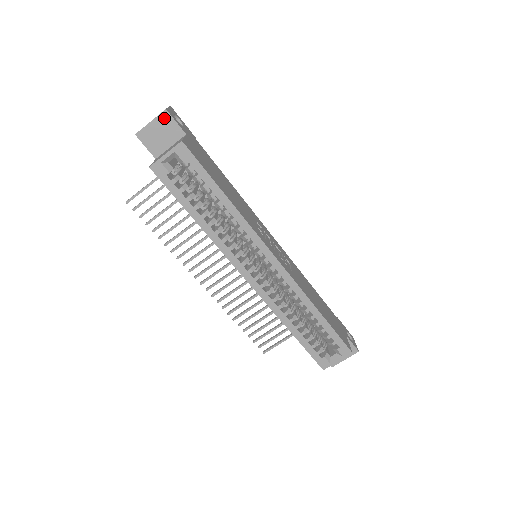
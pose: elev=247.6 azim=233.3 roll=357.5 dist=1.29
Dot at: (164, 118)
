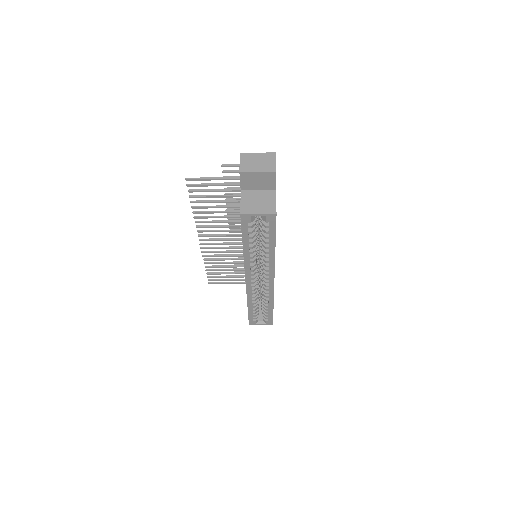
Dot at: (270, 175)
